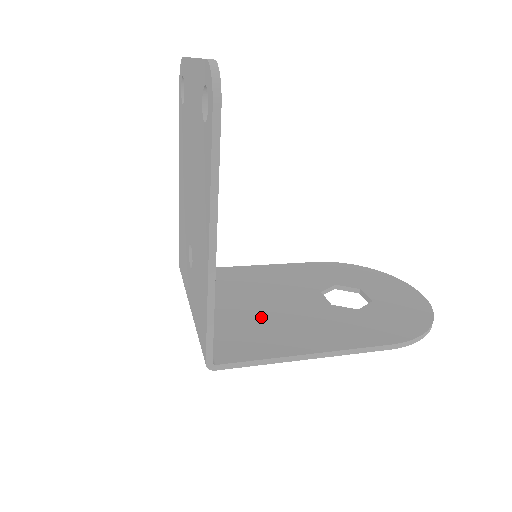
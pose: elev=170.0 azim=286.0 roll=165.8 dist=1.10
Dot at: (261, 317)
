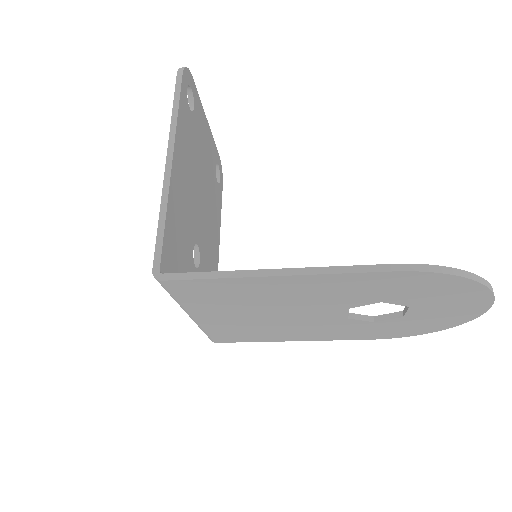
Dot at: occluded
